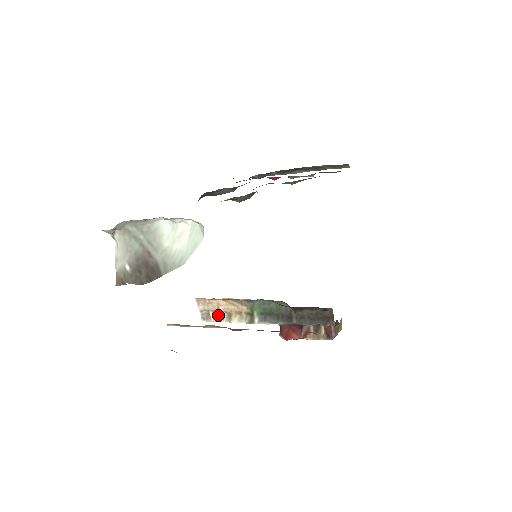
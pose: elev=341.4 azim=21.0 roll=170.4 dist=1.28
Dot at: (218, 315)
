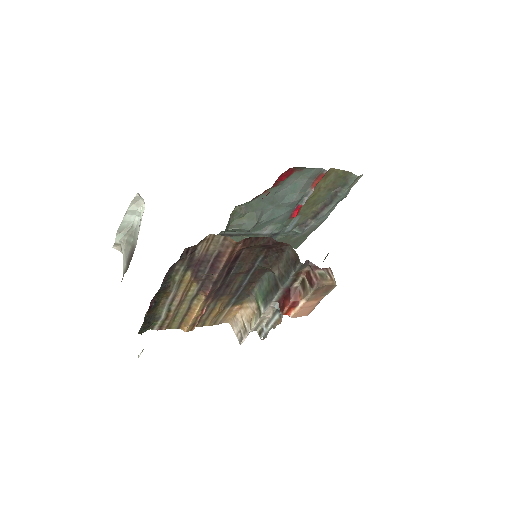
Dot at: (245, 329)
